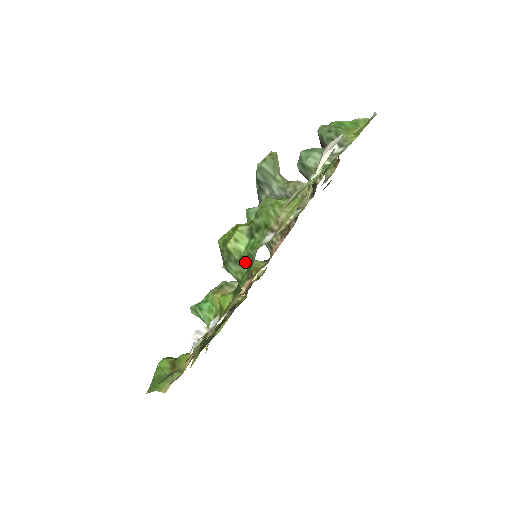
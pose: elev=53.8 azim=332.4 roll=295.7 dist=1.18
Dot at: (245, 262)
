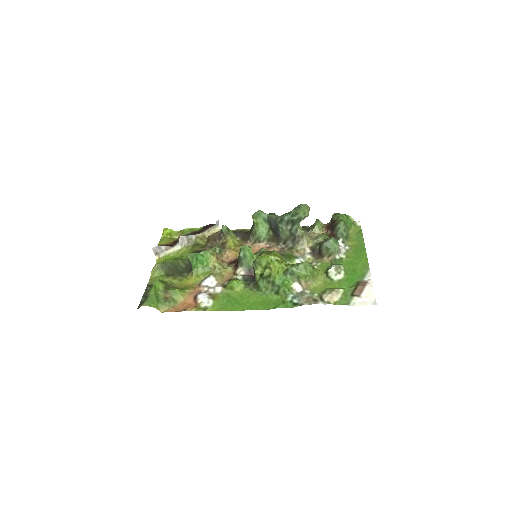
Dot at: (273, 285)
